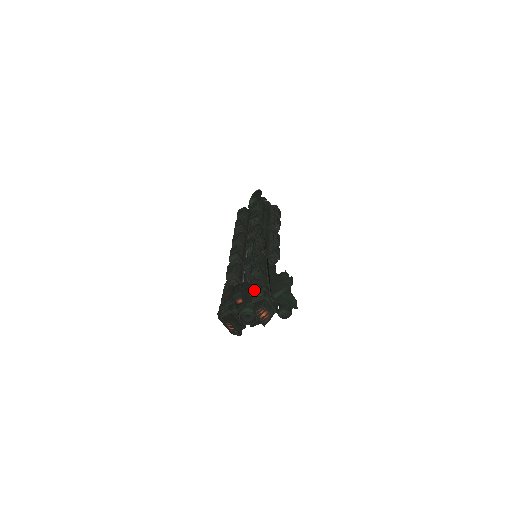
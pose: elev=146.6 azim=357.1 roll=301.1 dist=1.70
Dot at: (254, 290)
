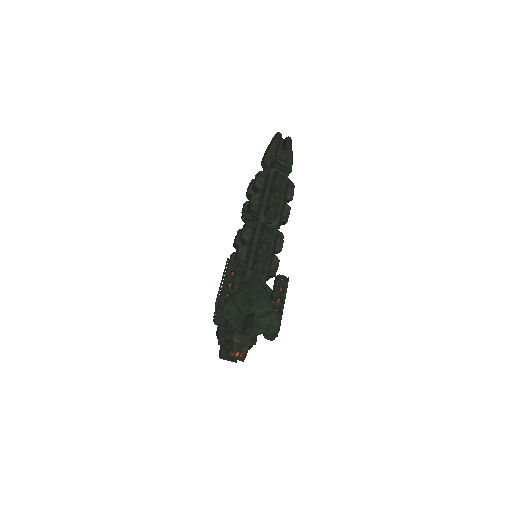
Dot at: (227, 330)
